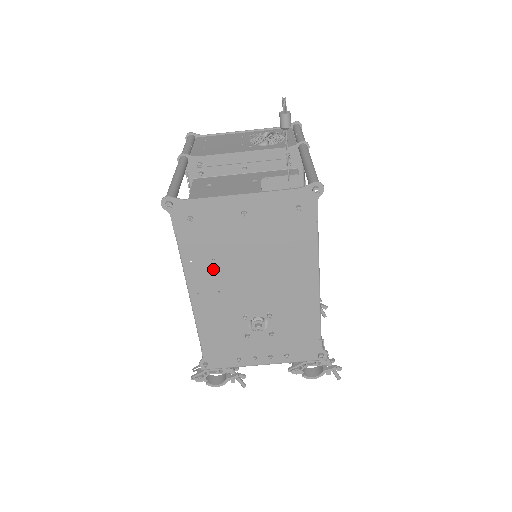
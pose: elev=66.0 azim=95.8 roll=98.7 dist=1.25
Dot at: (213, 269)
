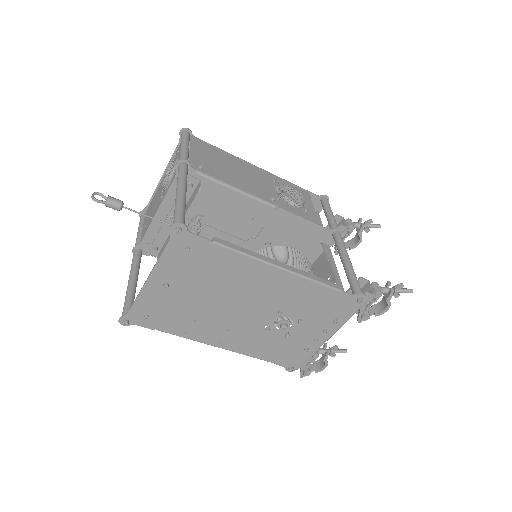
Dot at: (204, 324)
